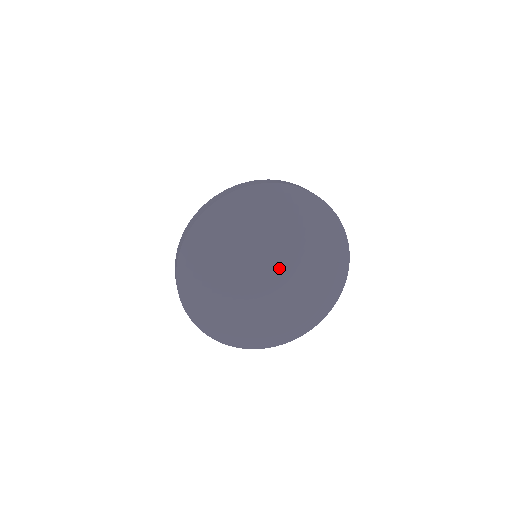
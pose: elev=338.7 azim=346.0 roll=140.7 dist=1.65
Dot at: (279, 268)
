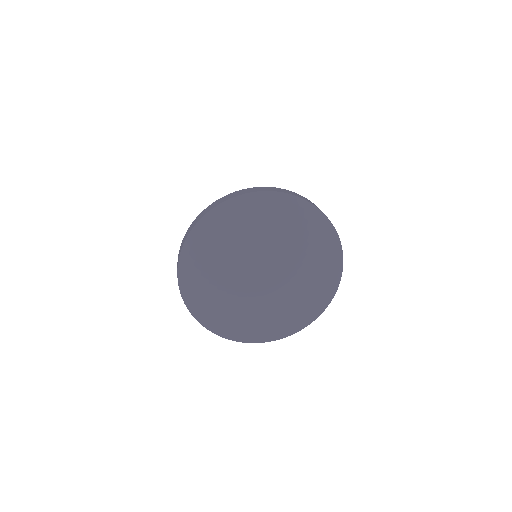
Dot at: (271, 270)
